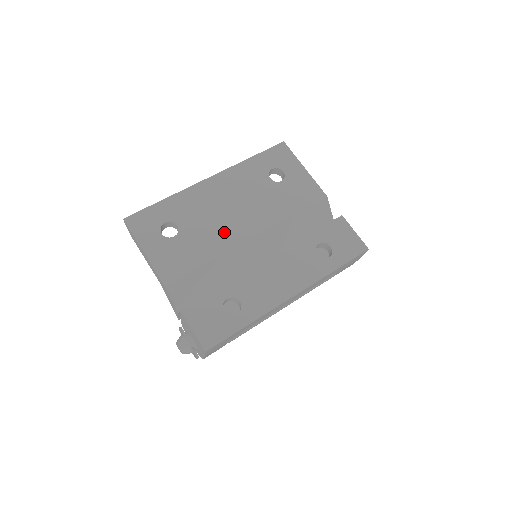
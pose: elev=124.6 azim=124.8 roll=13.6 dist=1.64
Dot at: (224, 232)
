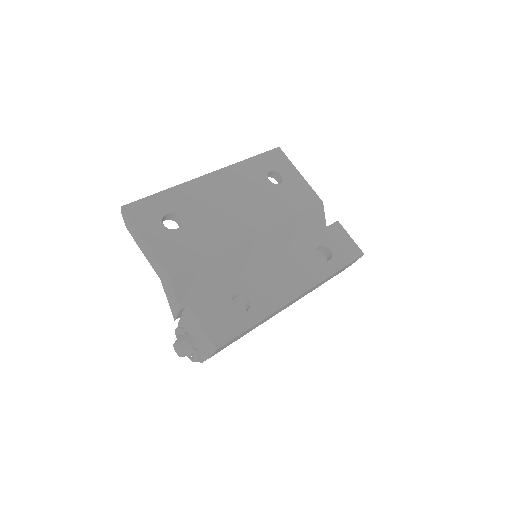
Dot at: (228, 228)
